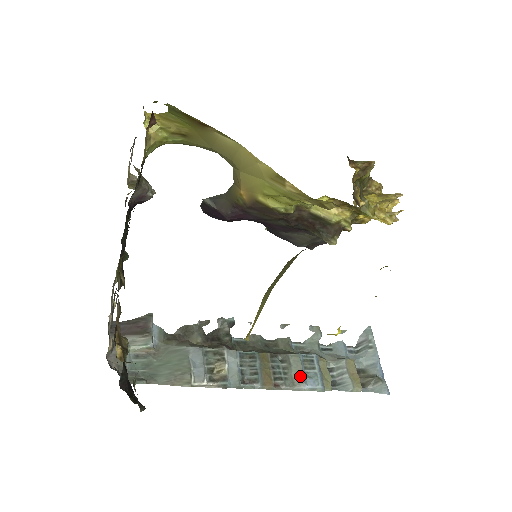
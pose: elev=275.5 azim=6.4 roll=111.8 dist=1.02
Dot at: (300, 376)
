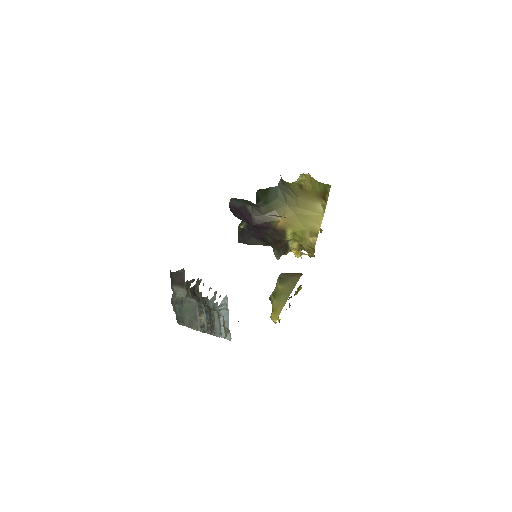
Dot at: (218, 327)
